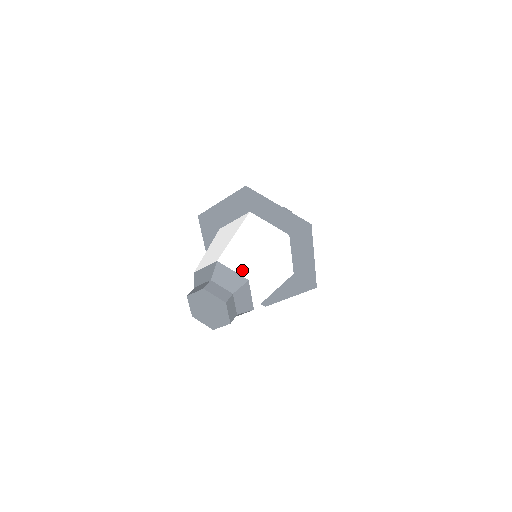
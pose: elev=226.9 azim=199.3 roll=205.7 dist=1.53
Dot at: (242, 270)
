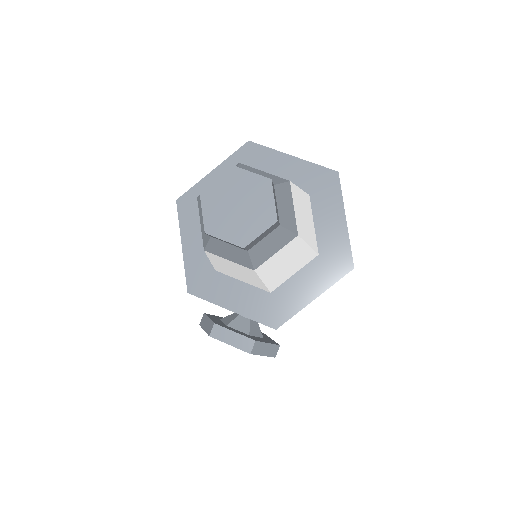
Dot at: occluded
